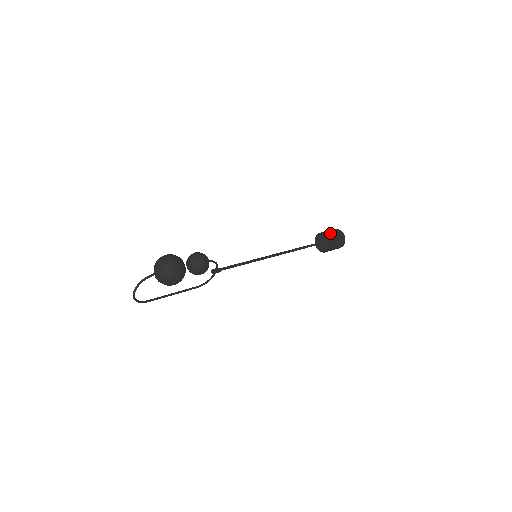
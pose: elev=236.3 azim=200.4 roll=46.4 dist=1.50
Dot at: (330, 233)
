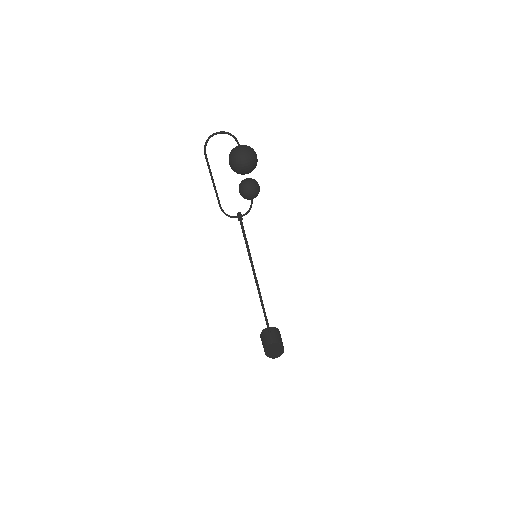
Dot at: (273, 343)
